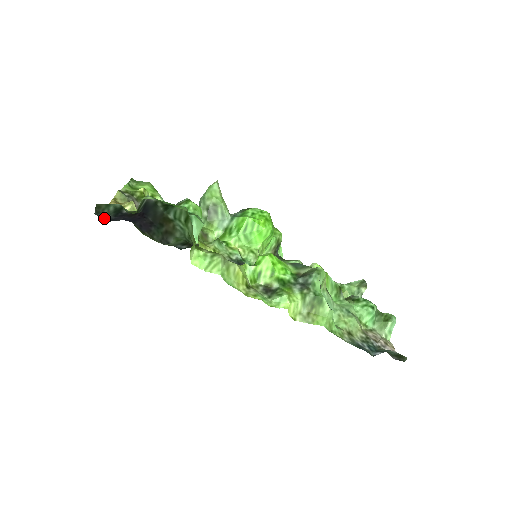
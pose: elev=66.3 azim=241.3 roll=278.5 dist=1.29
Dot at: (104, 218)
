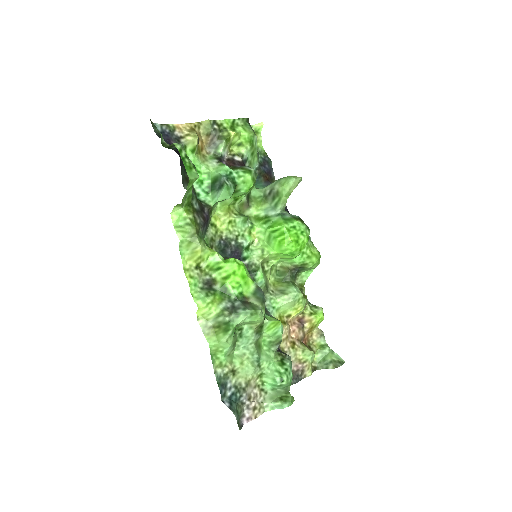
Dot at: occluded
